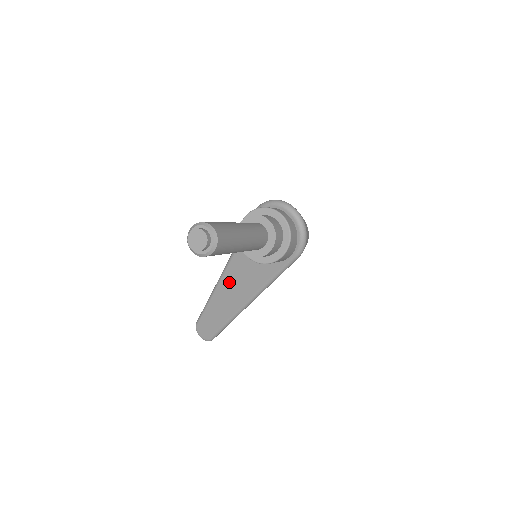
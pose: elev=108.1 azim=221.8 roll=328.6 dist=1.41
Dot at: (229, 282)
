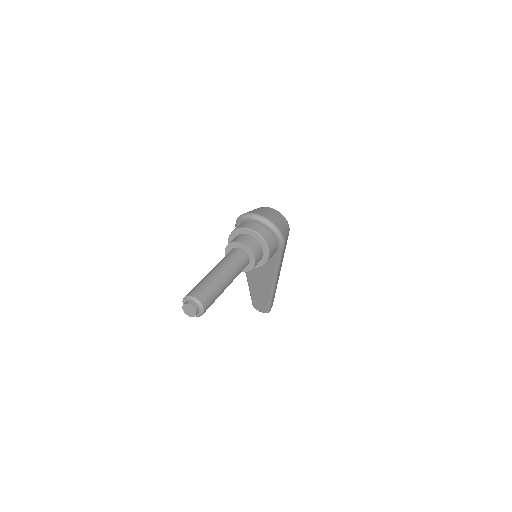
Dot at: (253, 275)
